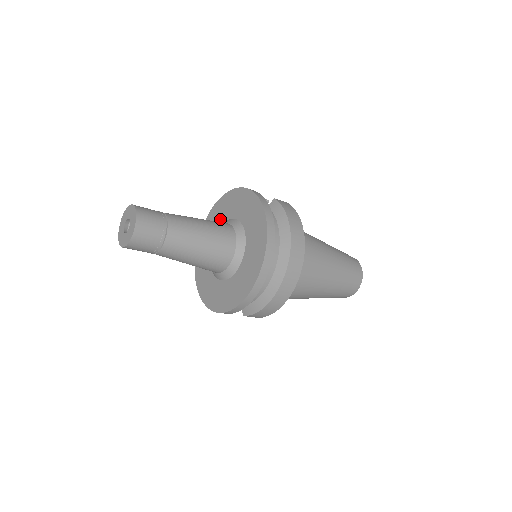
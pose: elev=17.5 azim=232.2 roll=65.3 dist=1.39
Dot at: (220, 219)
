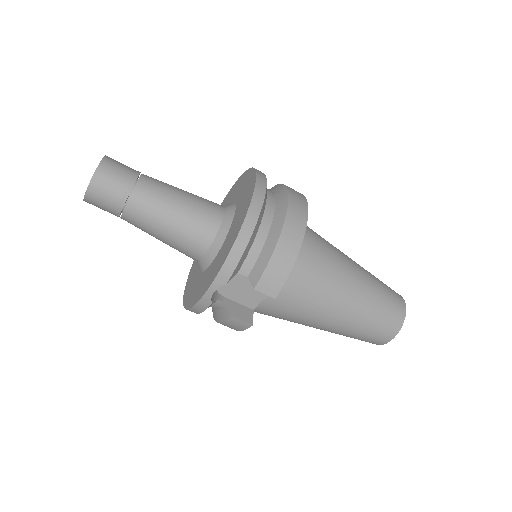
Dot at: occluded
